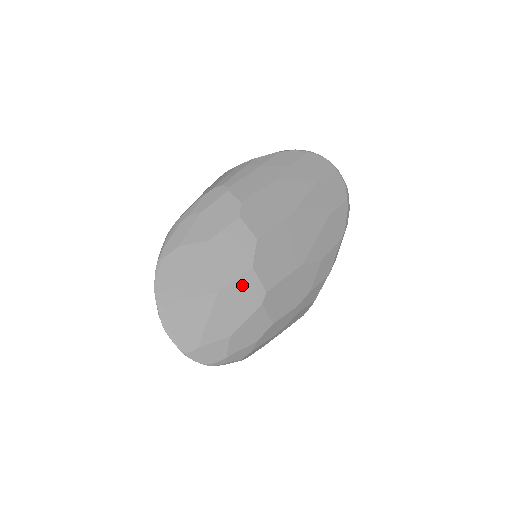
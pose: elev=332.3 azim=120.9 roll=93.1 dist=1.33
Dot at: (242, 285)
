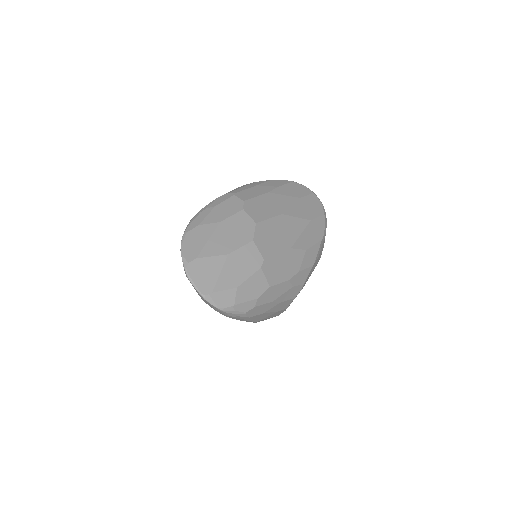
Dot at: (245, 252)
